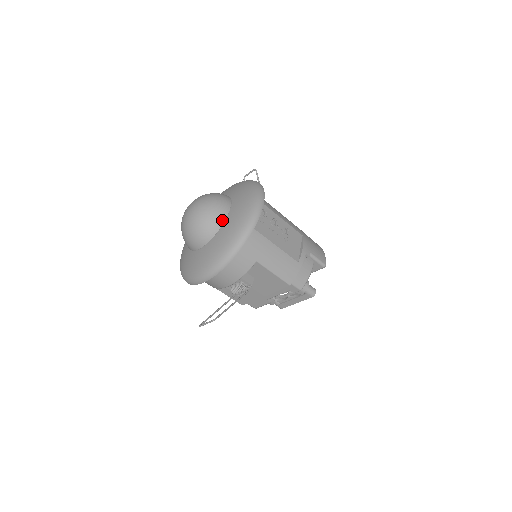
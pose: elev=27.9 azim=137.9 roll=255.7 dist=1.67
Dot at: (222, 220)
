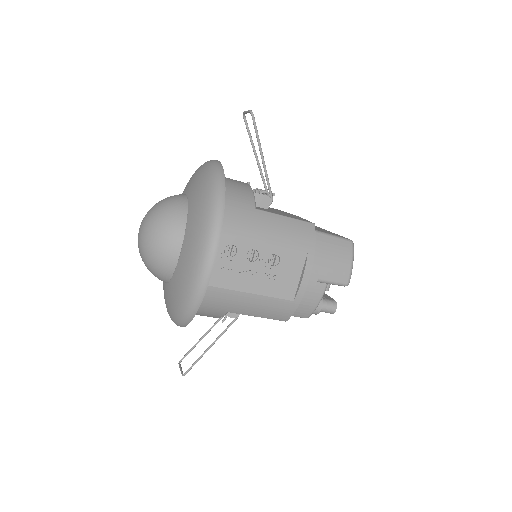
Dot at: (172, 266)
